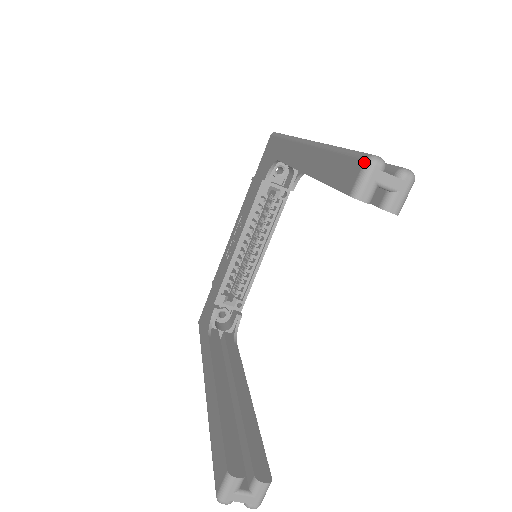
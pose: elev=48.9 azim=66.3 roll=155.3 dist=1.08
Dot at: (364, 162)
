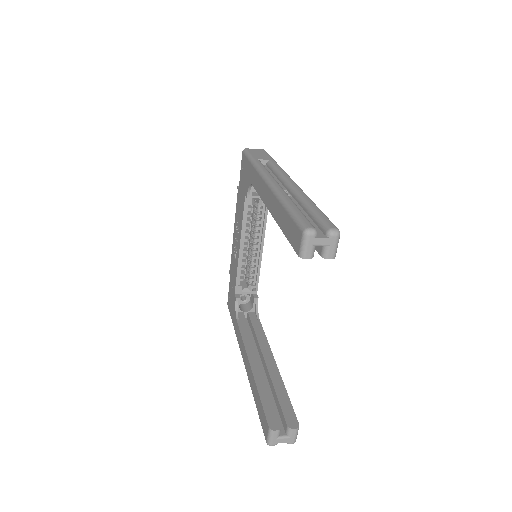
Dot at: (302, 234)
